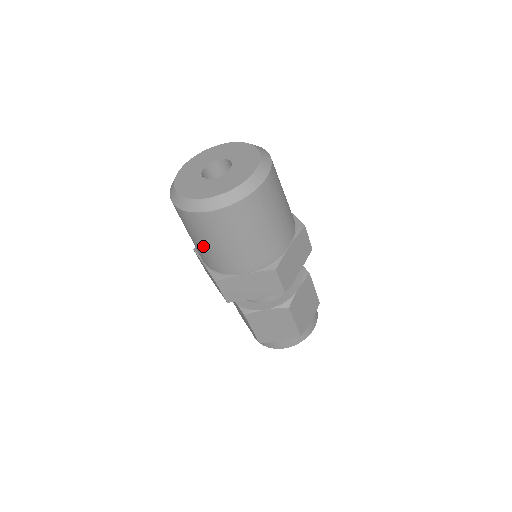
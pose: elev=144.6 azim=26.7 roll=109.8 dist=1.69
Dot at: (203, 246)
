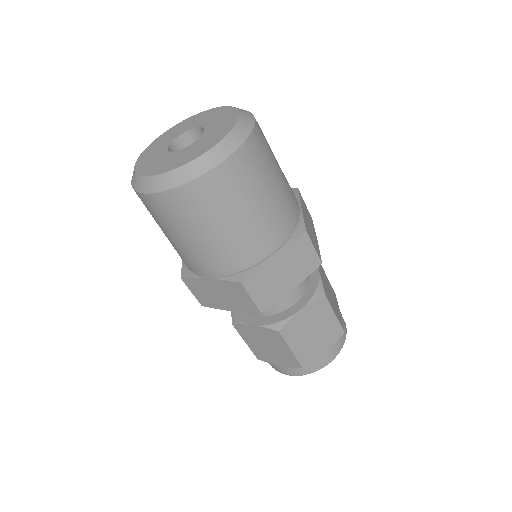
Dot at: (211, 237)
